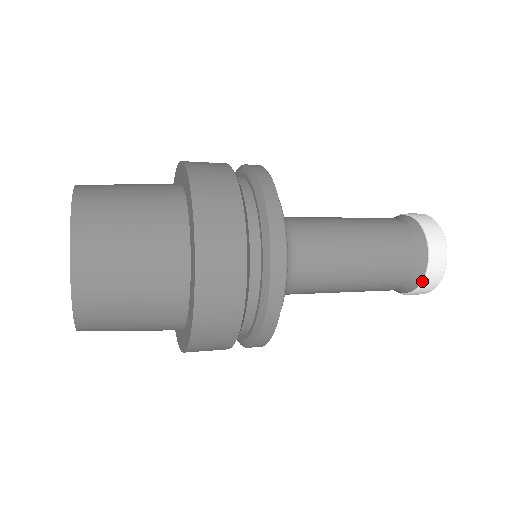
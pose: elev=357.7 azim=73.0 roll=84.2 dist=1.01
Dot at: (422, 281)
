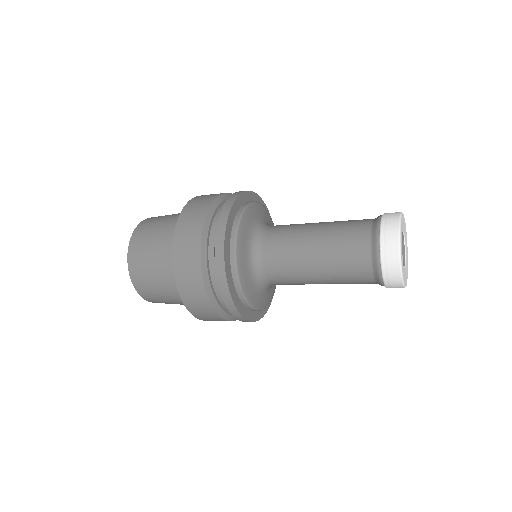
Dot at: (383, 283)
